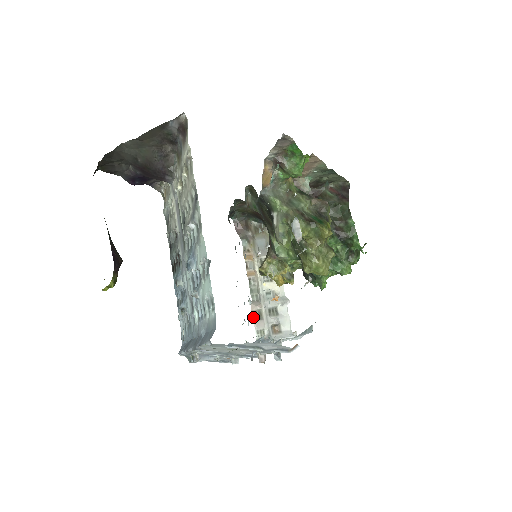
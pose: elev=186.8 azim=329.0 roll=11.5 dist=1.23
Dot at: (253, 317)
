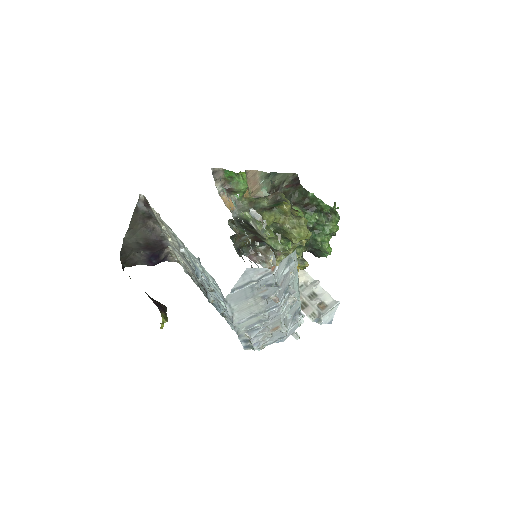
Dot at: occluded
